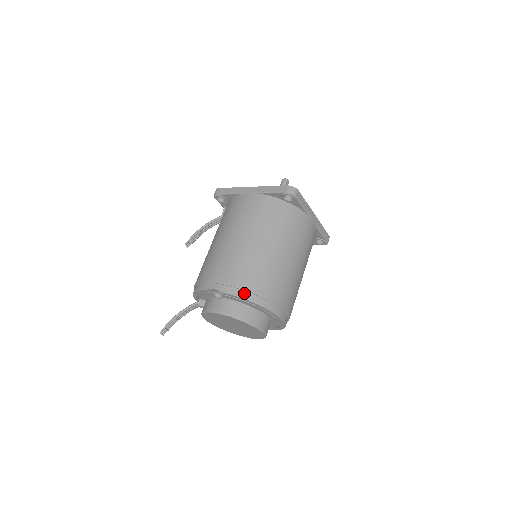
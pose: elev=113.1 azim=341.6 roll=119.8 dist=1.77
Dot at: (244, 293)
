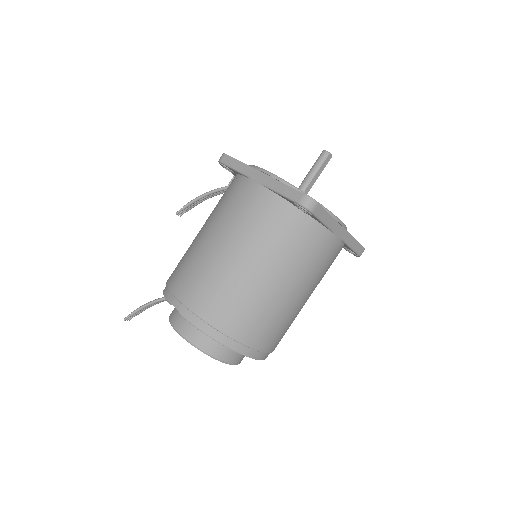
Dot at: (208, 328)
